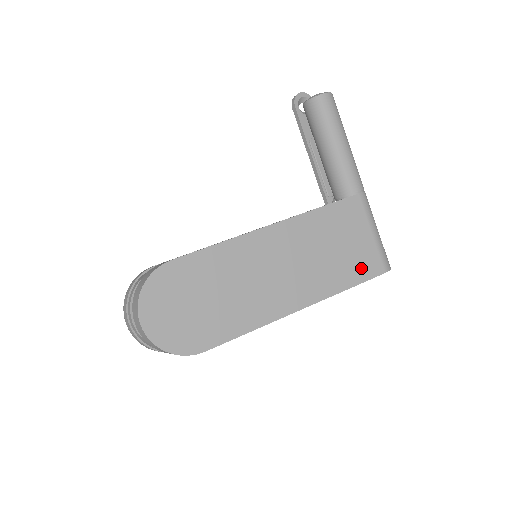
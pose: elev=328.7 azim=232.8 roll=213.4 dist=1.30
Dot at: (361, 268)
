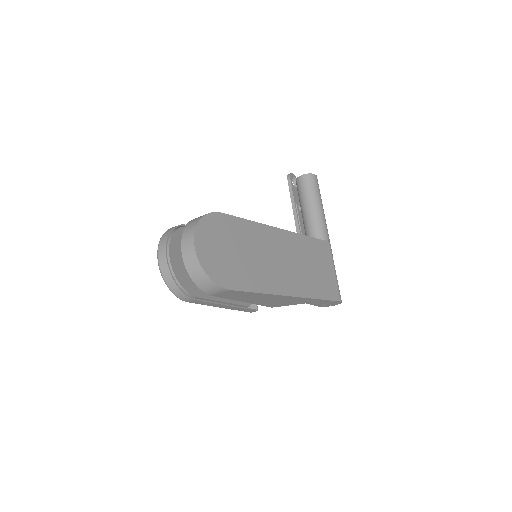
Dot at: (327, 290)
